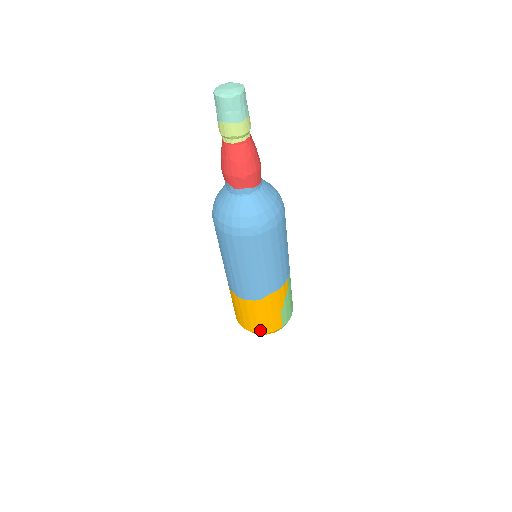
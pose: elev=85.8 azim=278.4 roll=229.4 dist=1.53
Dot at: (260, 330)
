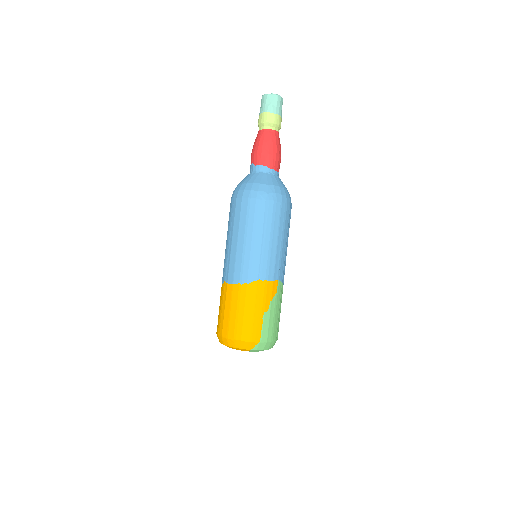
Dot at: (236, 334)
